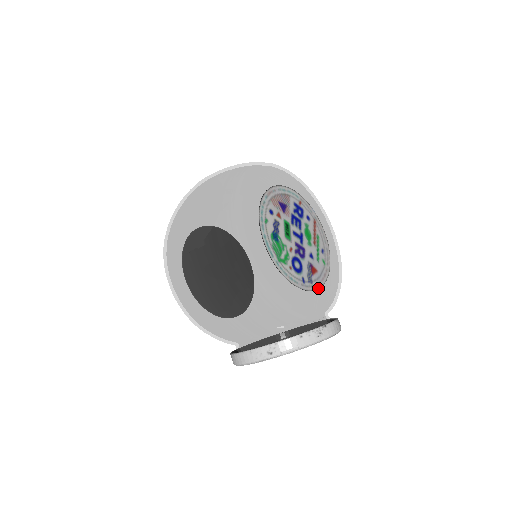
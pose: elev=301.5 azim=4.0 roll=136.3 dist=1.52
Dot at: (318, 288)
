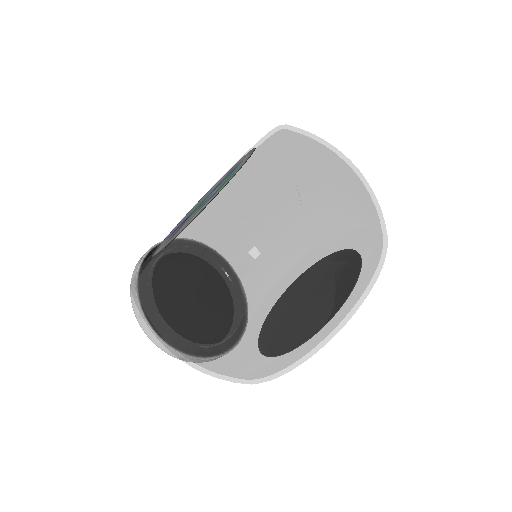
Dot at: occluded
